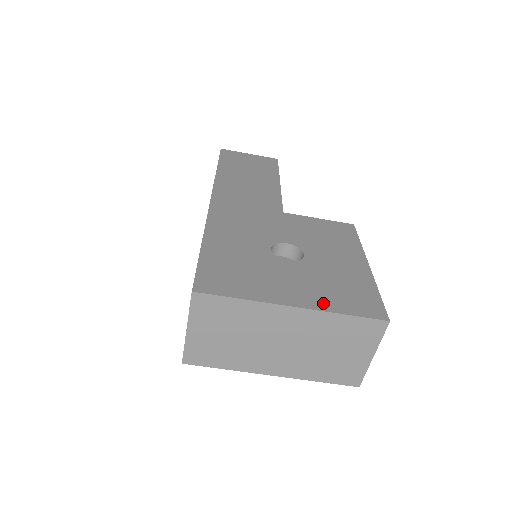
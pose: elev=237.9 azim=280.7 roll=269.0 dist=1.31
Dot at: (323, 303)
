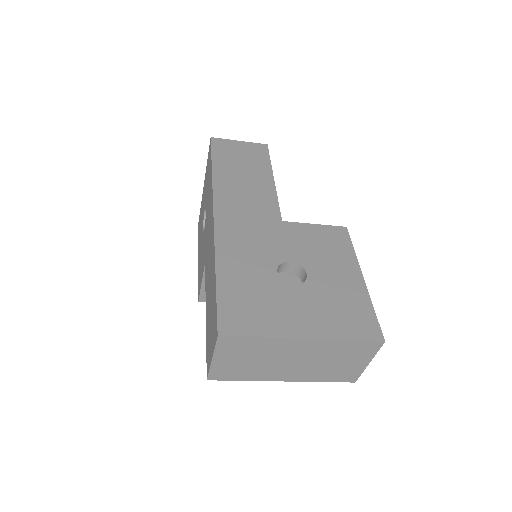
Dot at: (329, 330)
